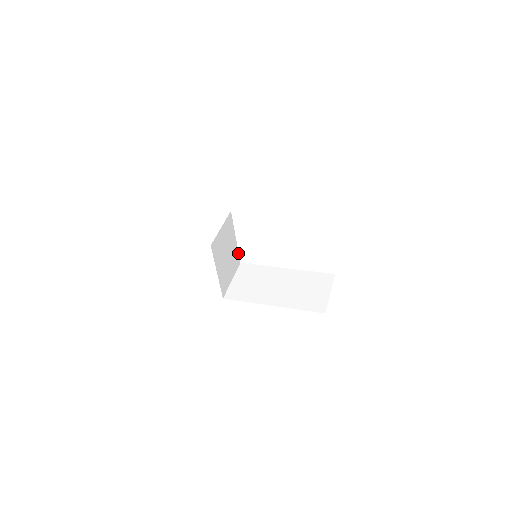
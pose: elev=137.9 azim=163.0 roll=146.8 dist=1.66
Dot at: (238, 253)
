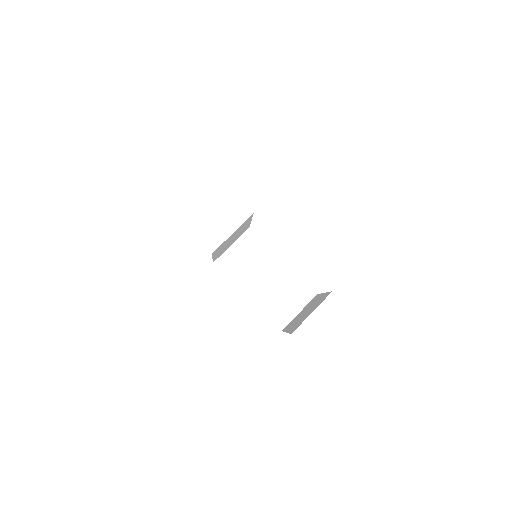
Dot at: occluded
